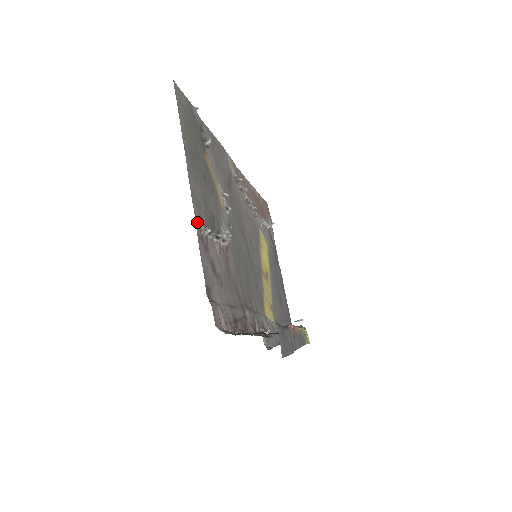
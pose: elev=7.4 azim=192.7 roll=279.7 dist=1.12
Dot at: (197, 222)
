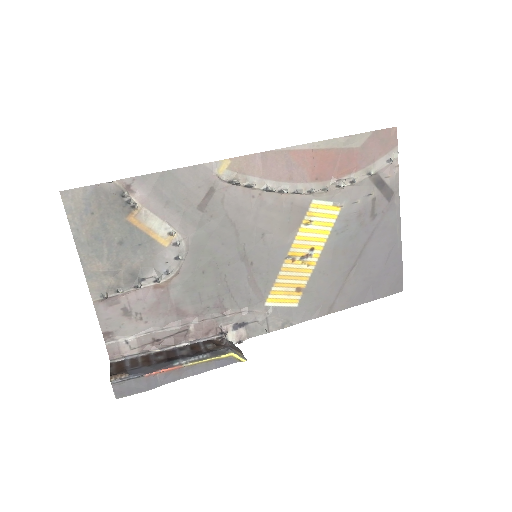
Dot at: (94, 294)
